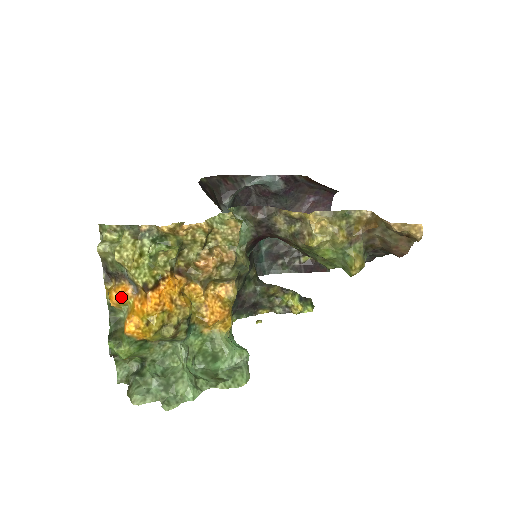
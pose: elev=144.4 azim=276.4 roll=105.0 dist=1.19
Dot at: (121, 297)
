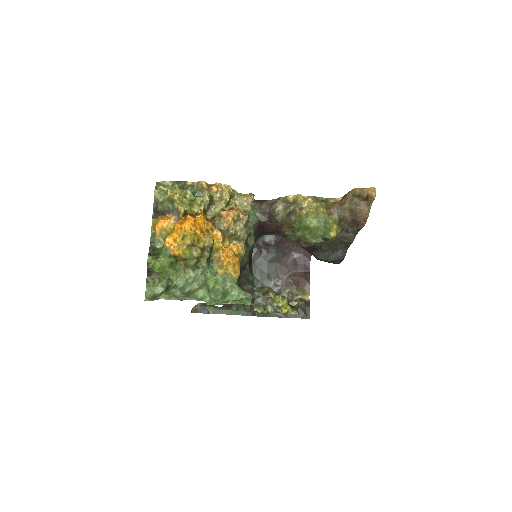
Dot at: (165, 223)
